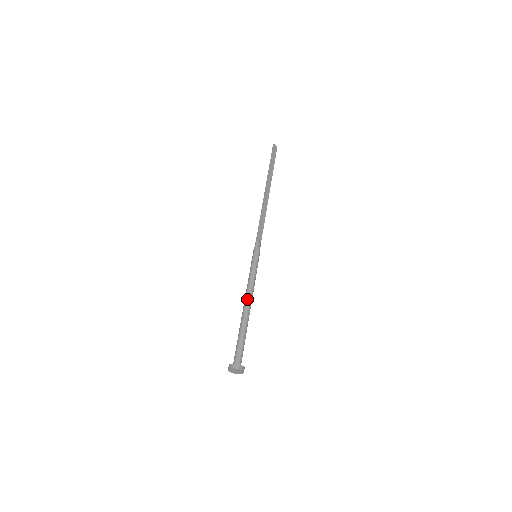
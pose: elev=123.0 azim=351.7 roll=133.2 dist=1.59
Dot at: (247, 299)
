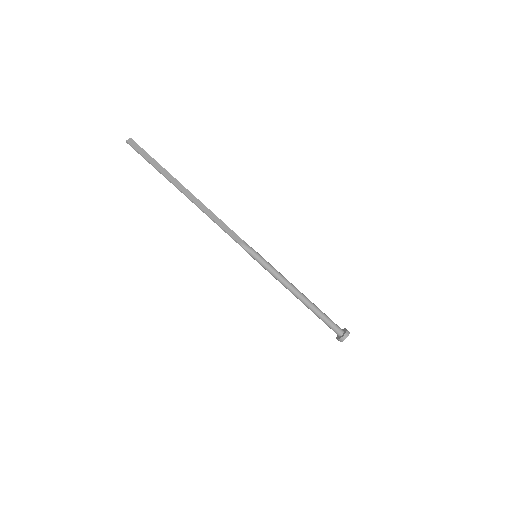
Dot at: (294, 293)
